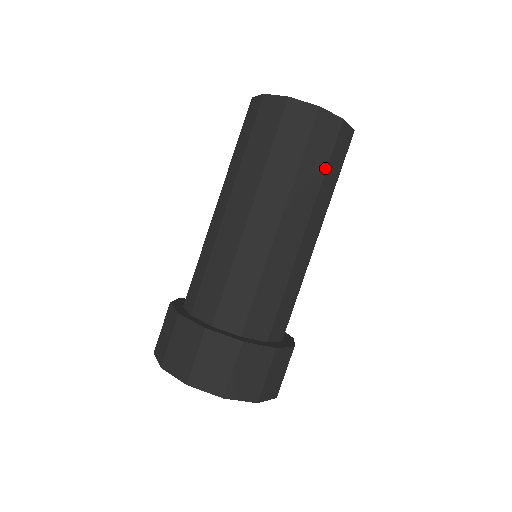
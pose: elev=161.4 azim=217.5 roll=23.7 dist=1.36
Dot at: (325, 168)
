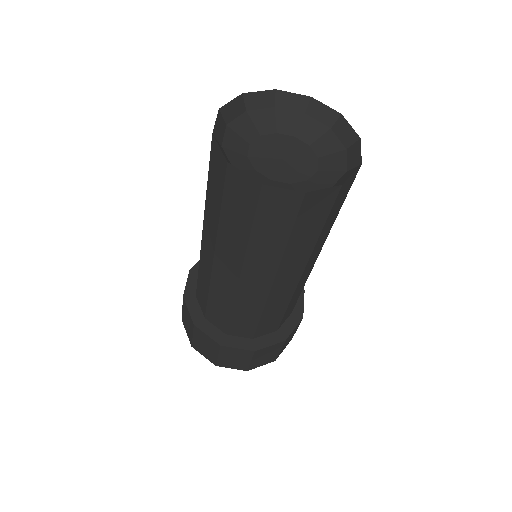
Dot at: (287, 237)
